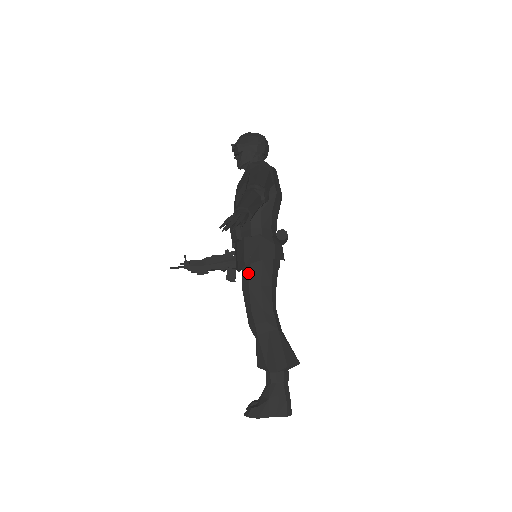
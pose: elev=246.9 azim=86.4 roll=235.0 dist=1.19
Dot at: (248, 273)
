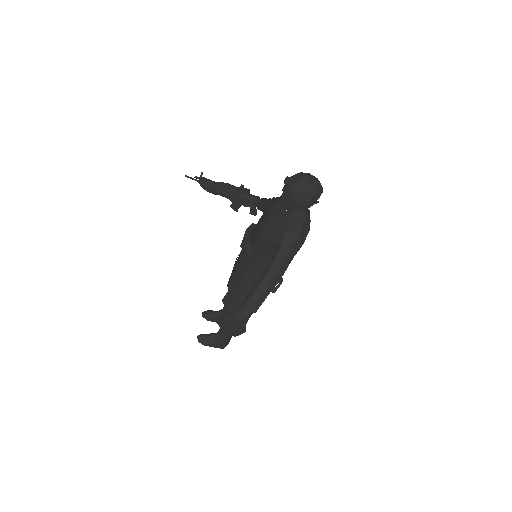
Dot at: (239, 288)
